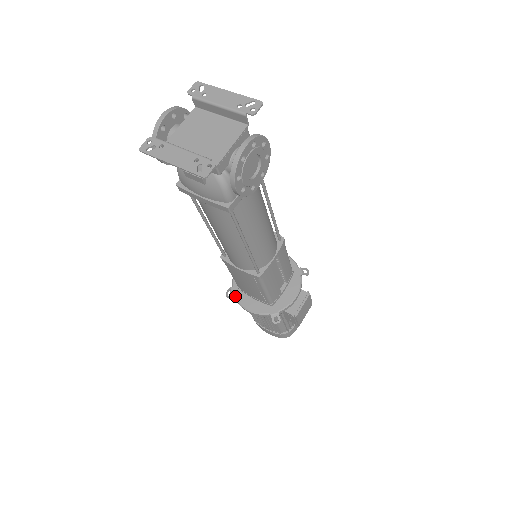
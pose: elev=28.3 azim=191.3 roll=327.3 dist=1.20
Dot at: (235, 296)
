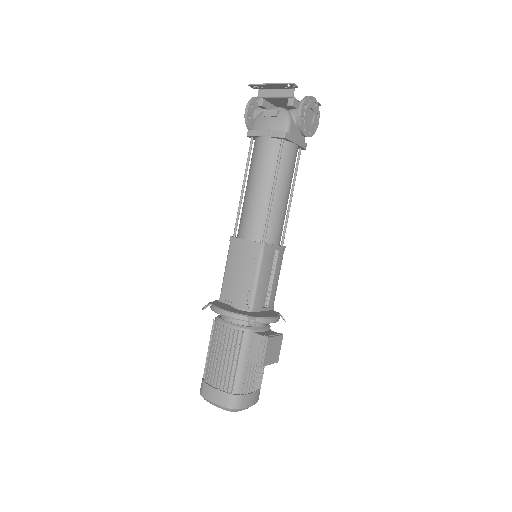
Dot at: (214, 304)
